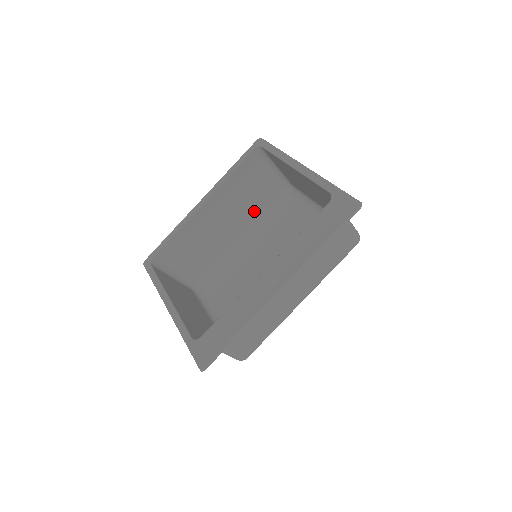
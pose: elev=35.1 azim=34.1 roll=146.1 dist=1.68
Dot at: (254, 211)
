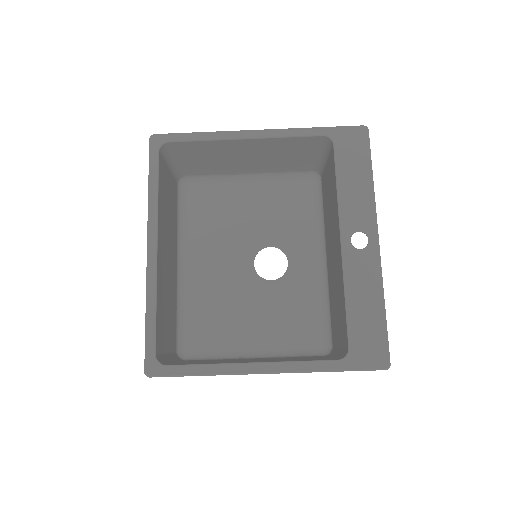
Dot at: (175, 227)
